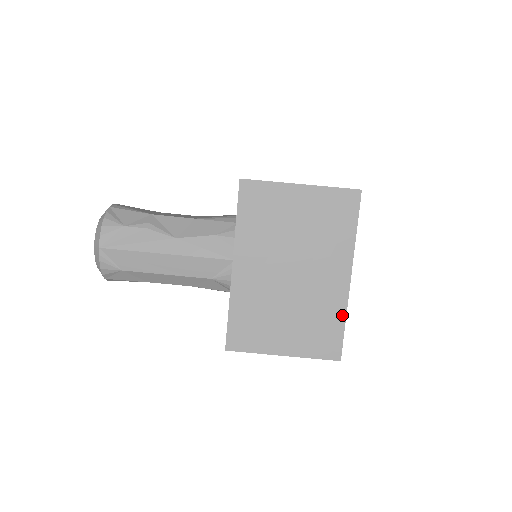
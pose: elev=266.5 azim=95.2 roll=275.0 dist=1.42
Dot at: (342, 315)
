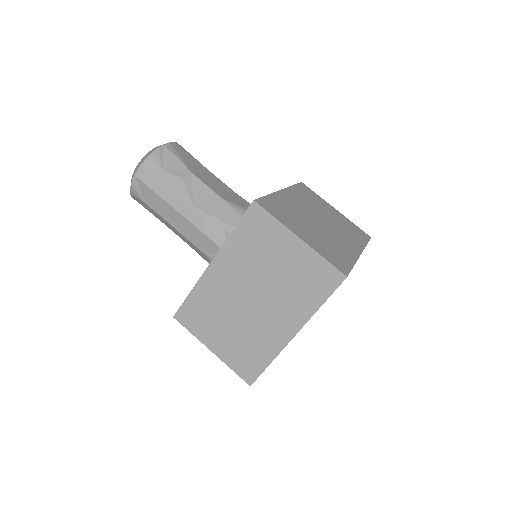
Dot at: (271, 357)
